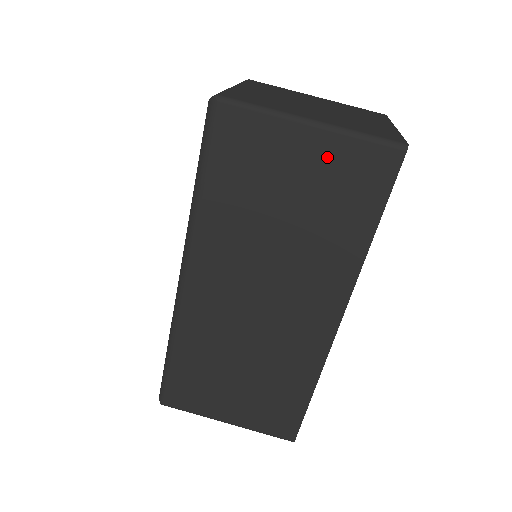
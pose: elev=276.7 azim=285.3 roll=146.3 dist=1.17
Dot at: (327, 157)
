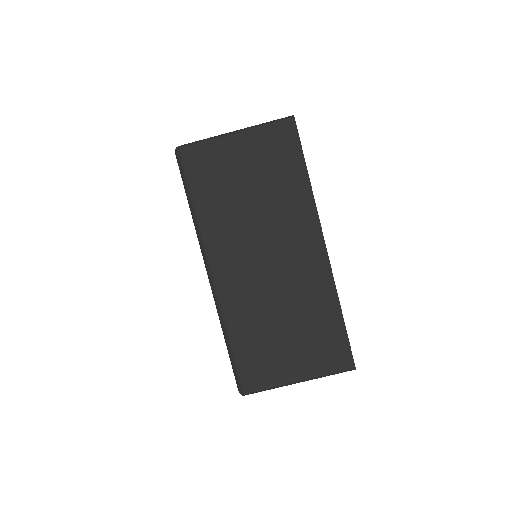
Dot at: (255, 145)
